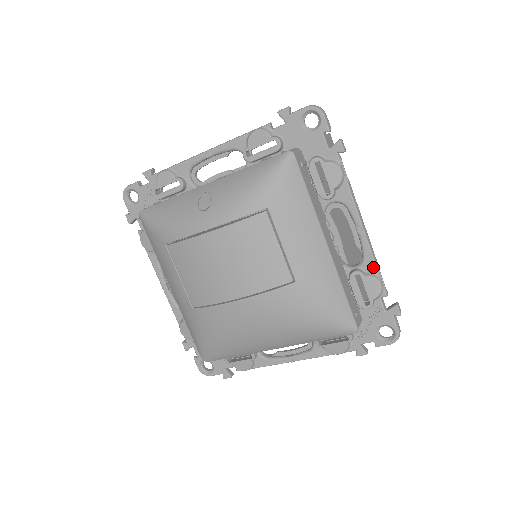
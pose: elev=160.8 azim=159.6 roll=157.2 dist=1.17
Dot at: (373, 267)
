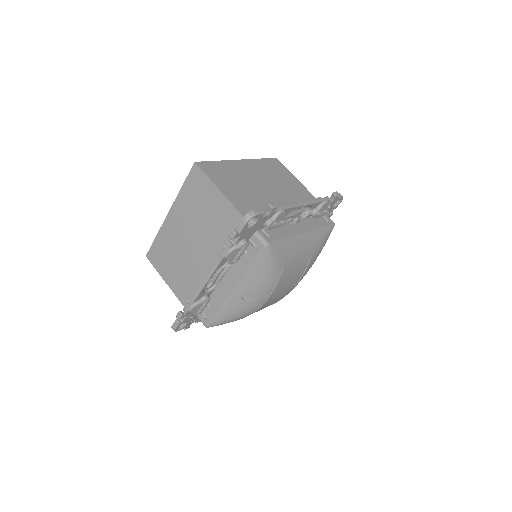
Dot at: (319, 203)
